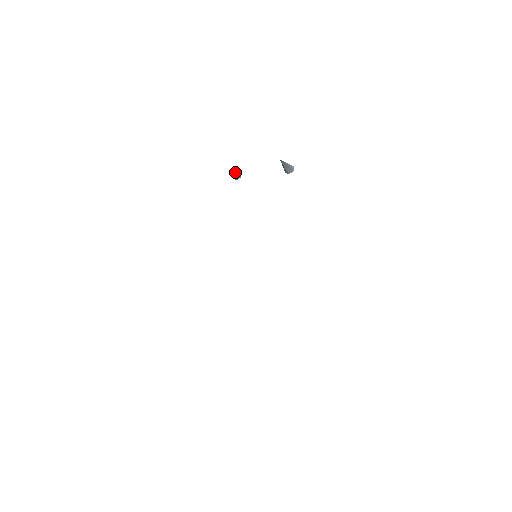
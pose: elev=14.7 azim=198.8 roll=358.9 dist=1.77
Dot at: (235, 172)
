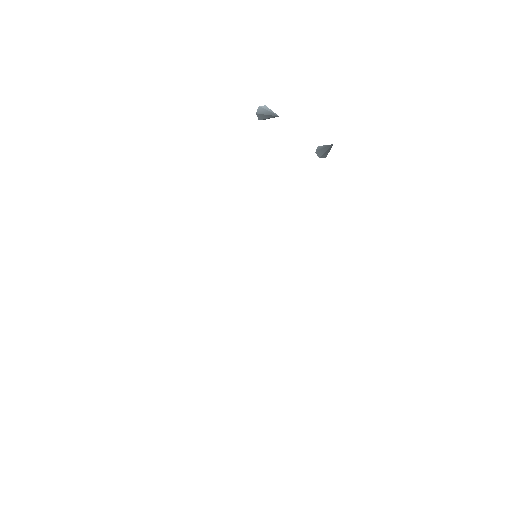
Dot at: (274, 117)
